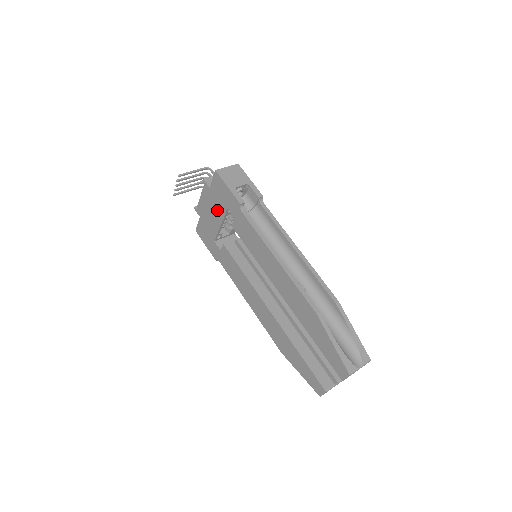
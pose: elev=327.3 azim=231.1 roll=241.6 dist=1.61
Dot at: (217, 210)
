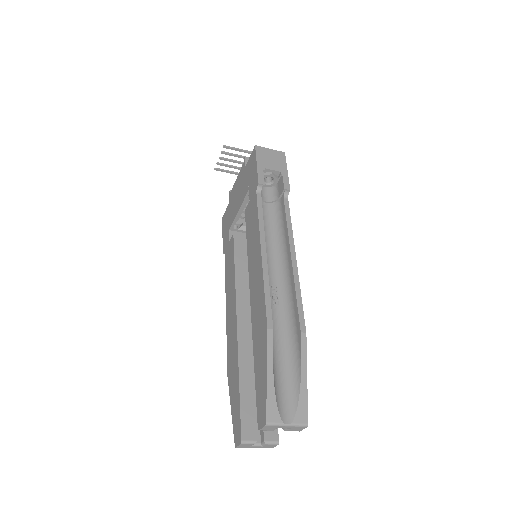
Dot at: (242, 192)
